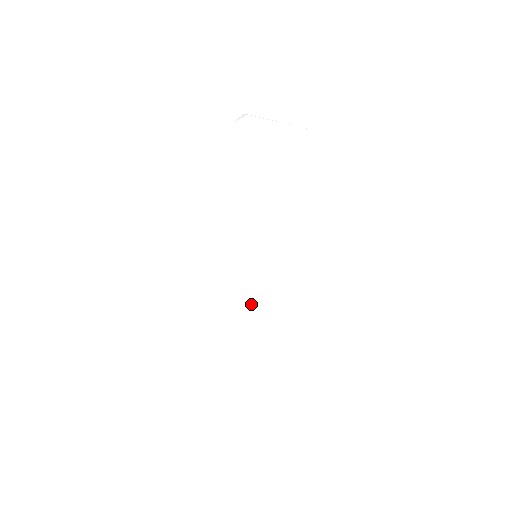
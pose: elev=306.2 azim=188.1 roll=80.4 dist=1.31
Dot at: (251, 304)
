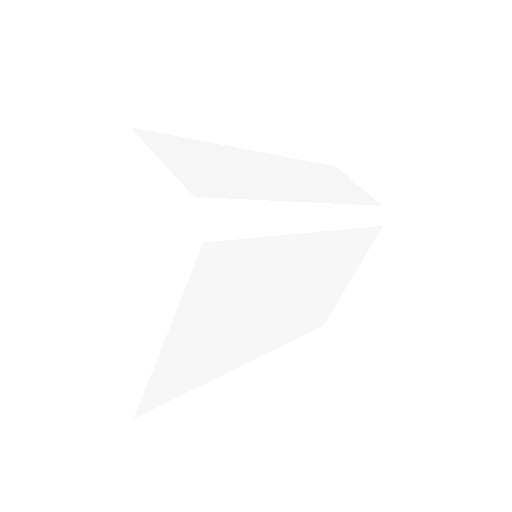
Dot at: (220, 171)
